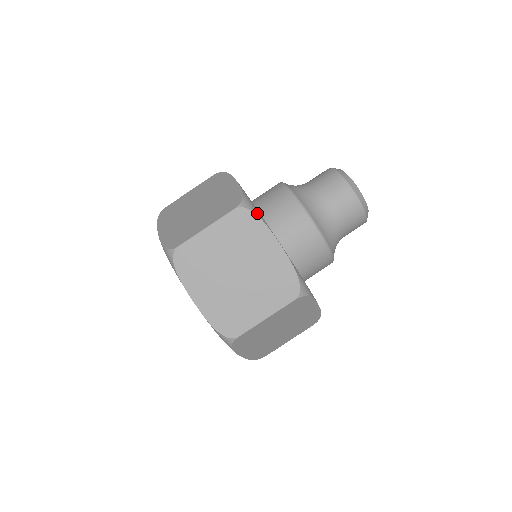
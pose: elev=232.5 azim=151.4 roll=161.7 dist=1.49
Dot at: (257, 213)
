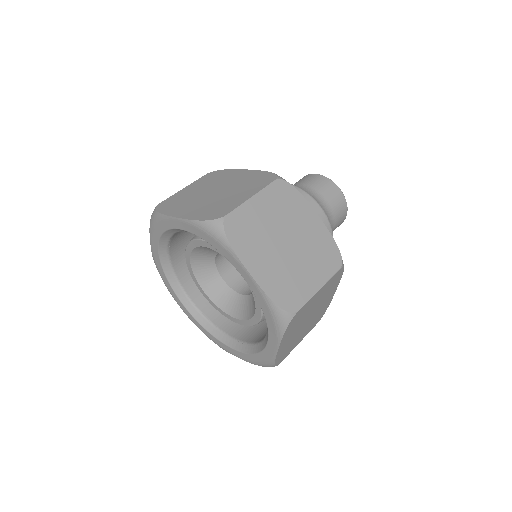
Dot at: occluded
